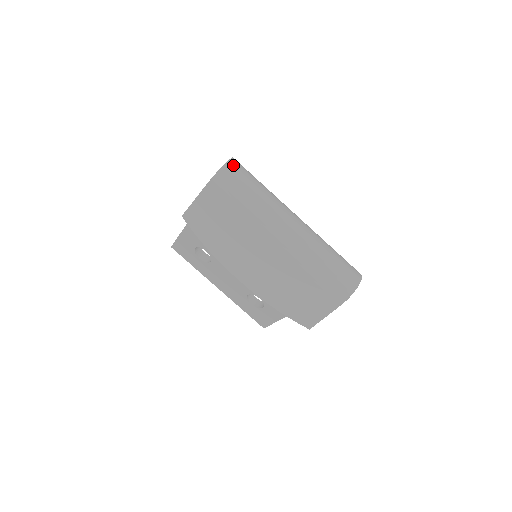
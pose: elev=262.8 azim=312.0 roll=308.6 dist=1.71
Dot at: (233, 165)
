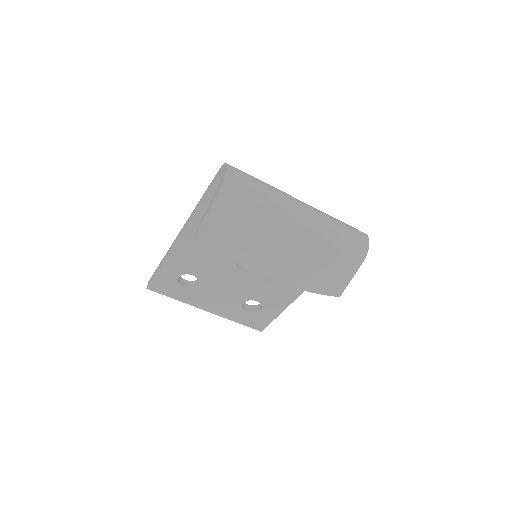
Dot at: (233, 168)
